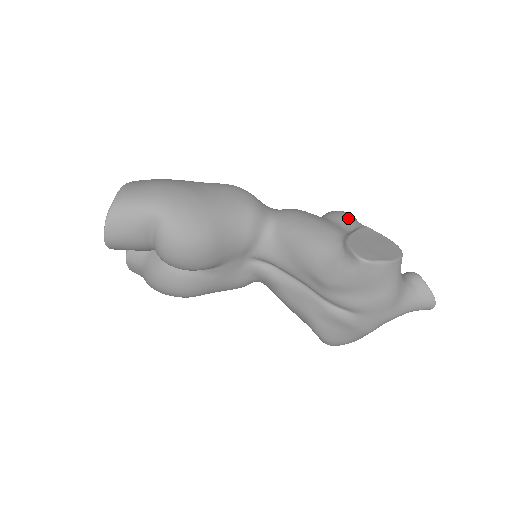
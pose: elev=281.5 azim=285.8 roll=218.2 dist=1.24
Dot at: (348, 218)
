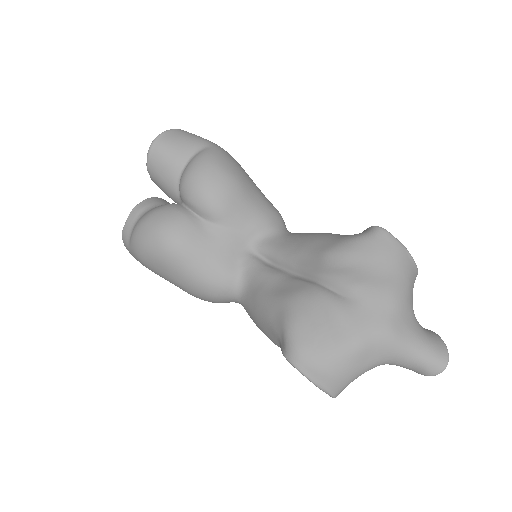
Dot at: occluded
